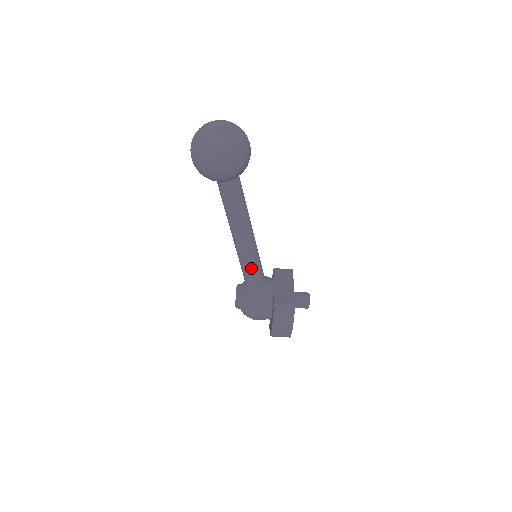
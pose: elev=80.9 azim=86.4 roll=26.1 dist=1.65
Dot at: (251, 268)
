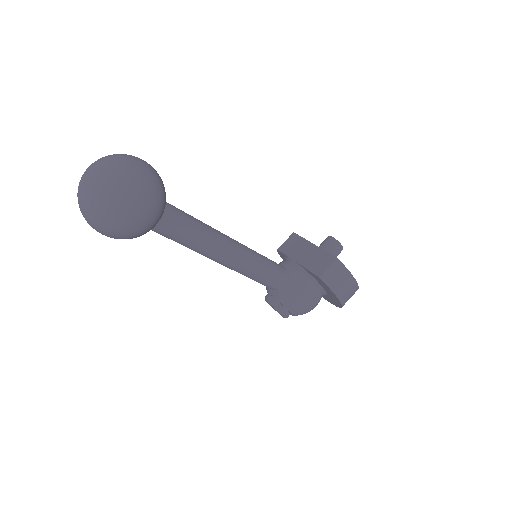
Dot at: (264, 271)
